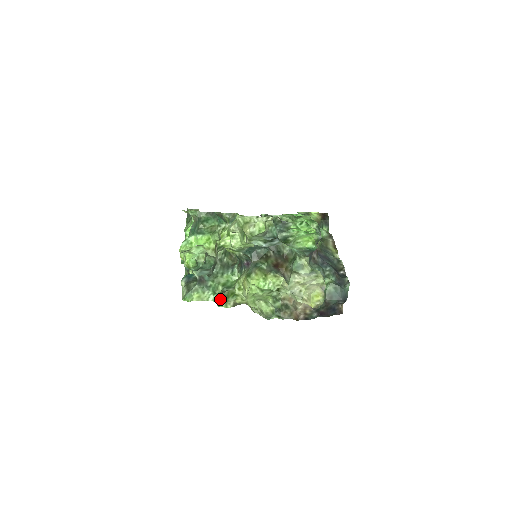
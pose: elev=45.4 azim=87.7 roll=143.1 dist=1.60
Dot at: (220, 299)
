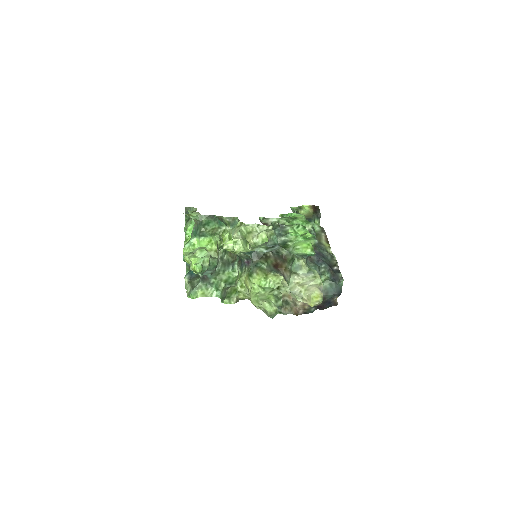
Dot at: (223, 296)
